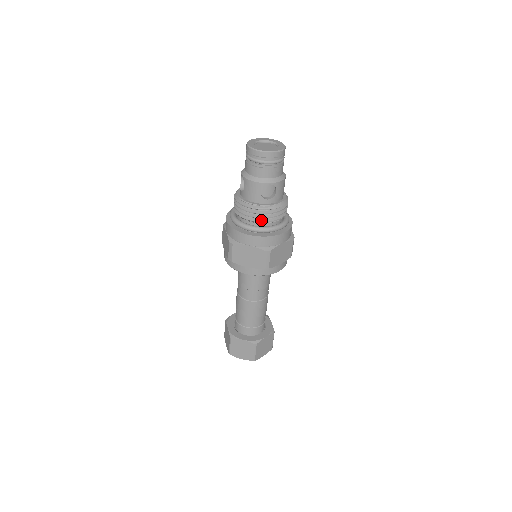
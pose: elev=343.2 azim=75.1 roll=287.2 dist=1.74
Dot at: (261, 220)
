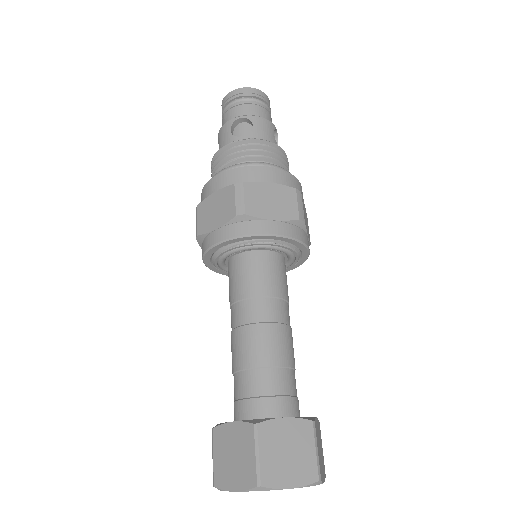
Dot at: (233, 160)
